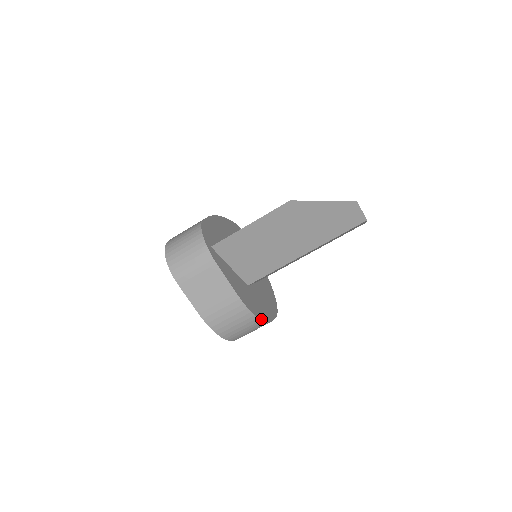
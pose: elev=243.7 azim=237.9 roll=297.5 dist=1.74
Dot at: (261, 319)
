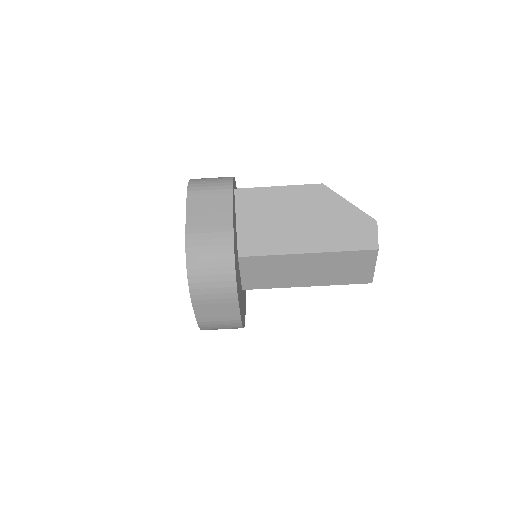
Dot at: (236, 275)
